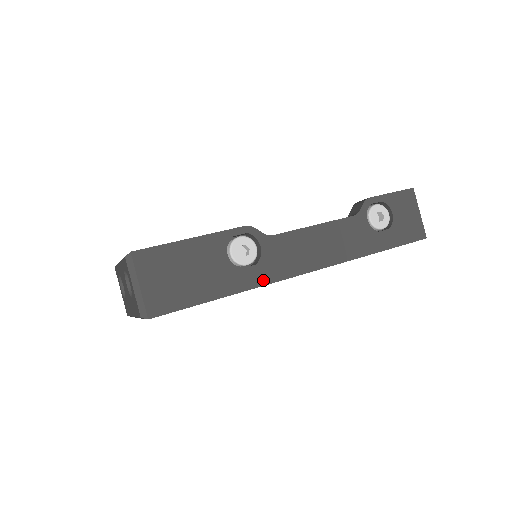
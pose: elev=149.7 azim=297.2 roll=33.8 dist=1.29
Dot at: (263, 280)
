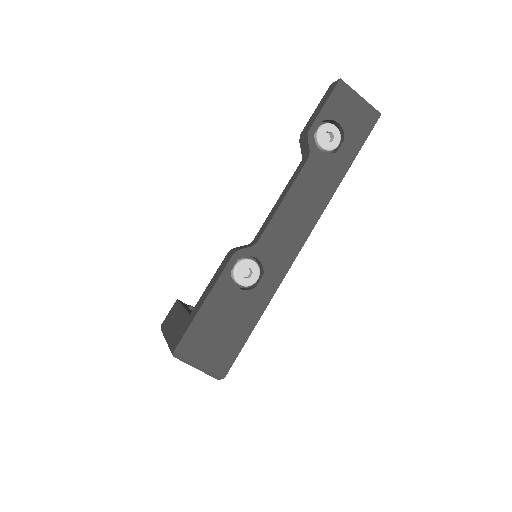
Dot at: (278, 279)
